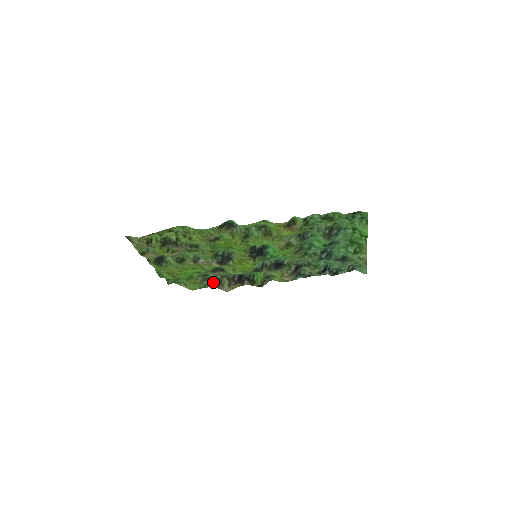
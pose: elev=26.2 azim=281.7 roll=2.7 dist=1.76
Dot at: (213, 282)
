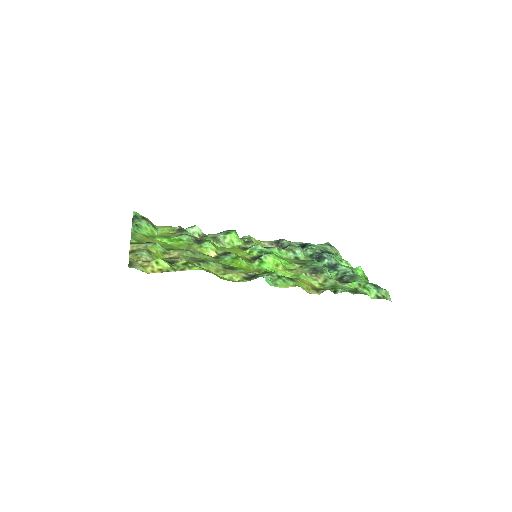
Dot at: occluded
